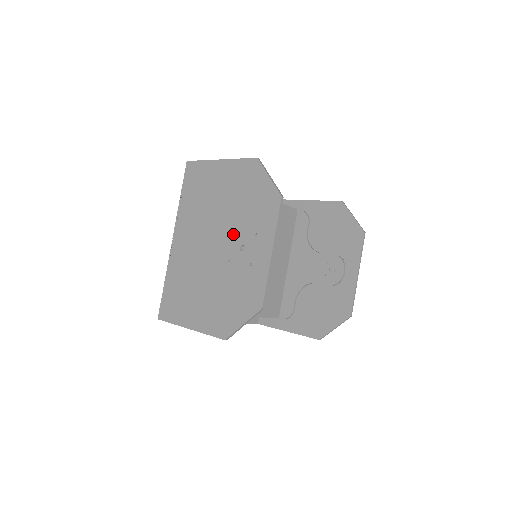
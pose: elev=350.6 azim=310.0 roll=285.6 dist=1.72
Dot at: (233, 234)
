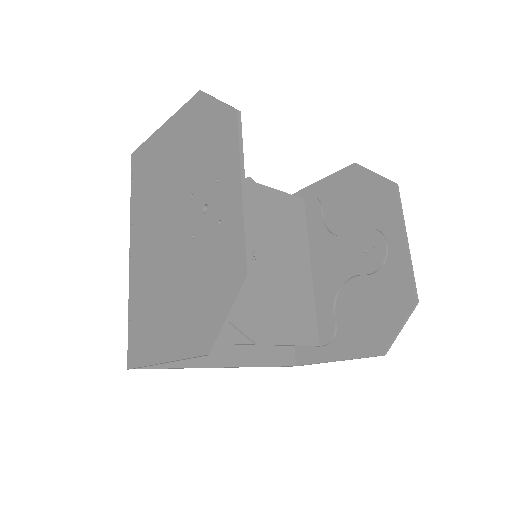
Dot at: (191, 199)
